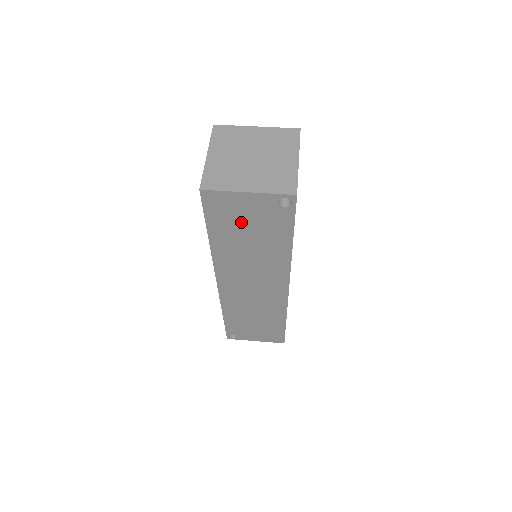
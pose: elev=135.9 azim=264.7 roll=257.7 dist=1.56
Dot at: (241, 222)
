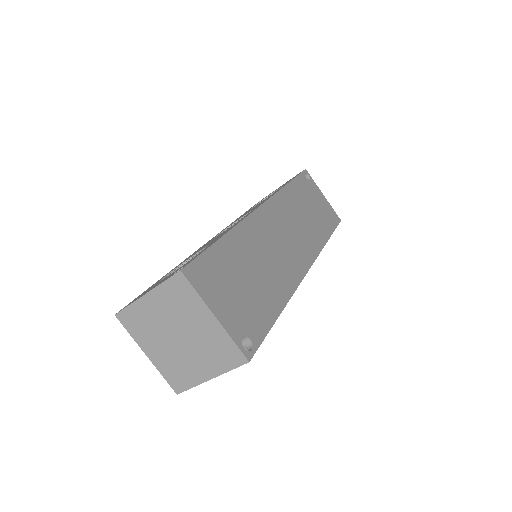
Dot at: occluded
